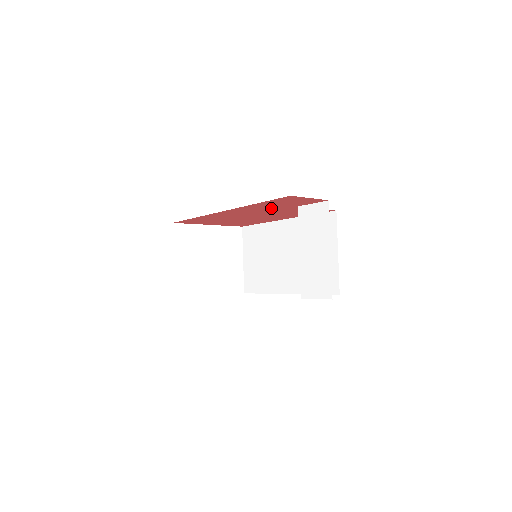
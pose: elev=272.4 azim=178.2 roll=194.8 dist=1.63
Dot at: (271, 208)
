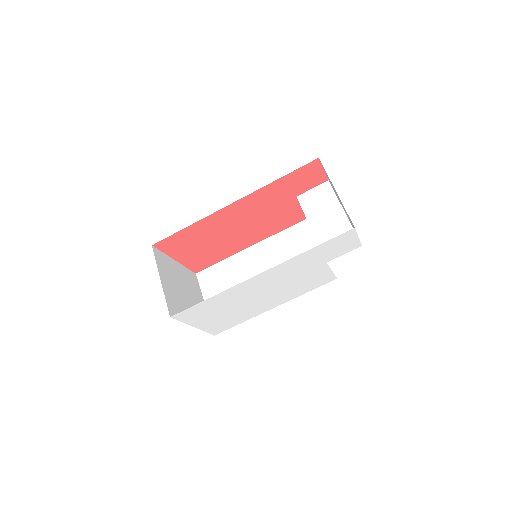
Dot at: (275, 199)
